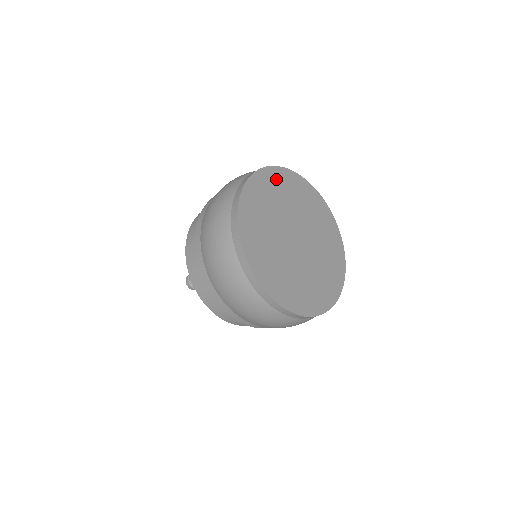
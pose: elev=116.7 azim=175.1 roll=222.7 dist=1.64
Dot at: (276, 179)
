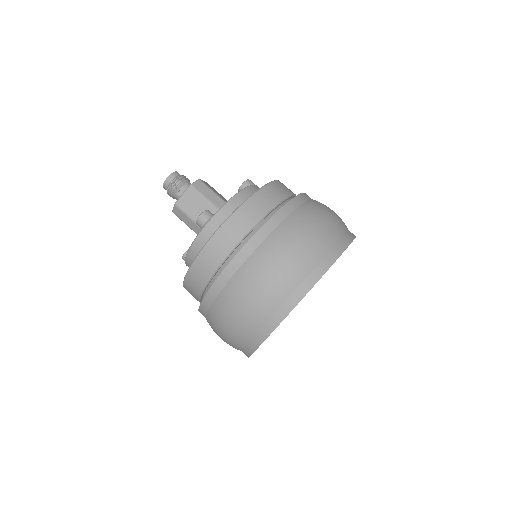
Dot at: occluded
